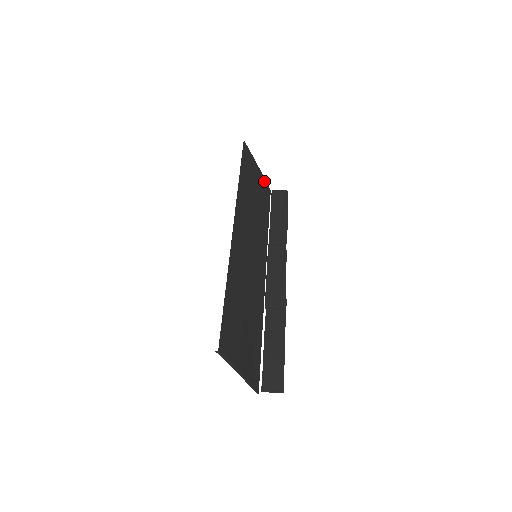
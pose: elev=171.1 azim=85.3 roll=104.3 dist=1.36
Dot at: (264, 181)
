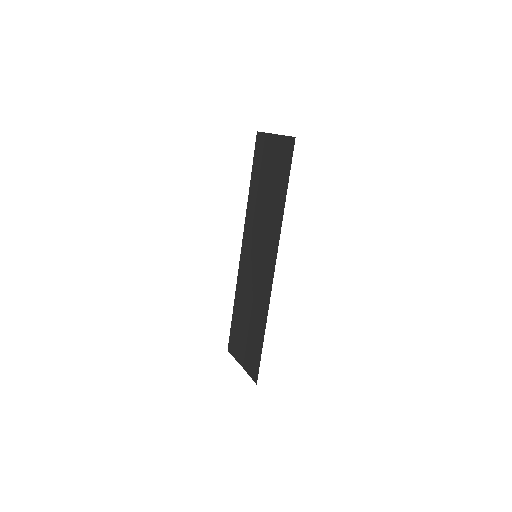
Dot at: (267, 138)
